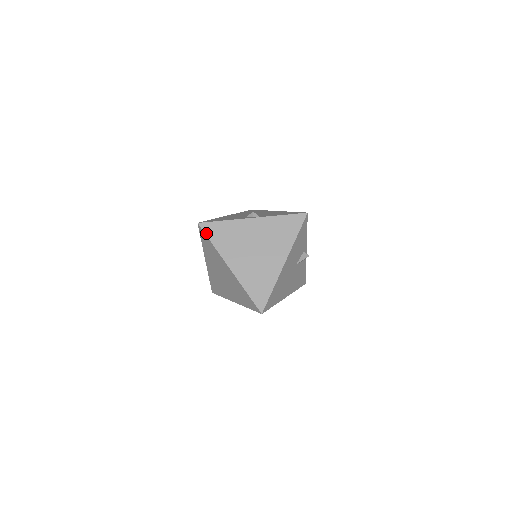
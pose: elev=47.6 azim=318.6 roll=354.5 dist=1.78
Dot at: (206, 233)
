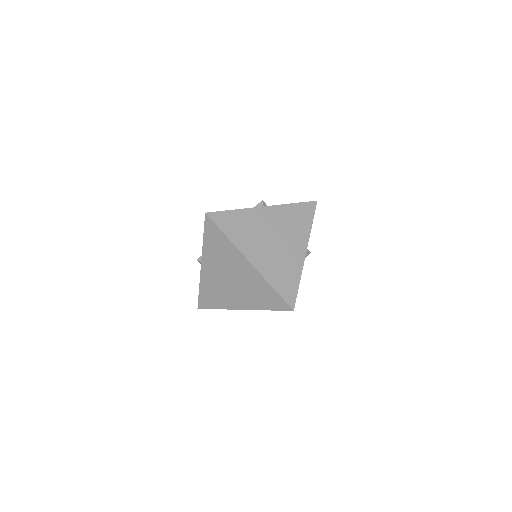
Dot at: (217, 224)
